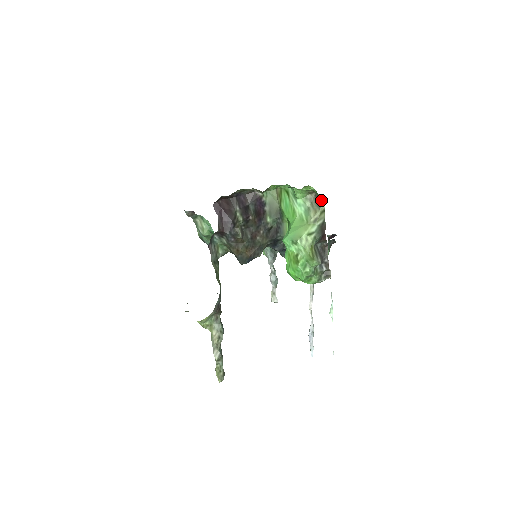
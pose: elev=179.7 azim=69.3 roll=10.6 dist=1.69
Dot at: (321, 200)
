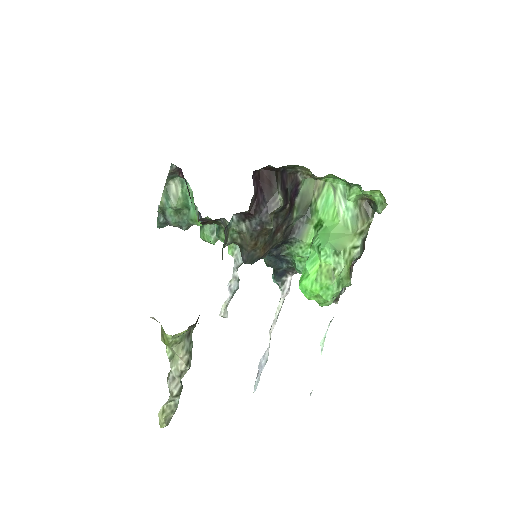
Dot at: (381, 211)
